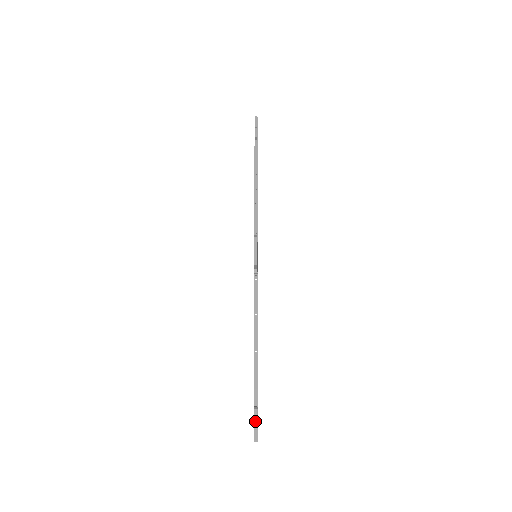
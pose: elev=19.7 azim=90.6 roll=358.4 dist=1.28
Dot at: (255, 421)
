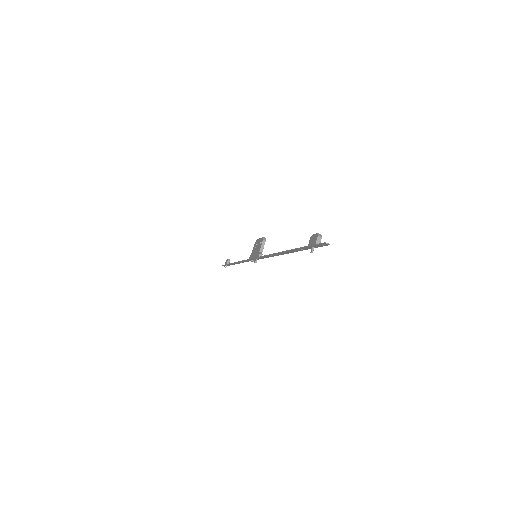
Dot at: (319, 235)
